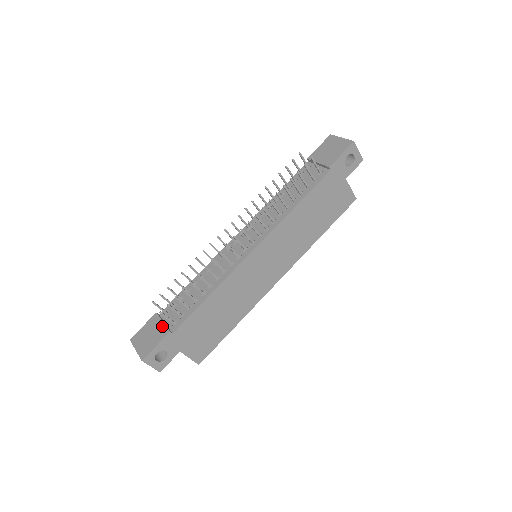
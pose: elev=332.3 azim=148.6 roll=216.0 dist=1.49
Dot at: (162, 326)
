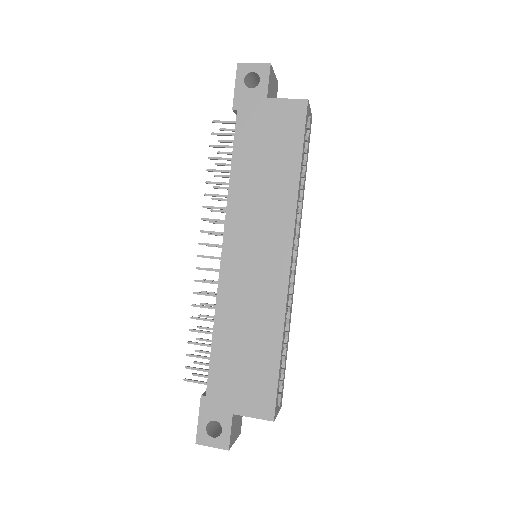
Dot at: occluded
